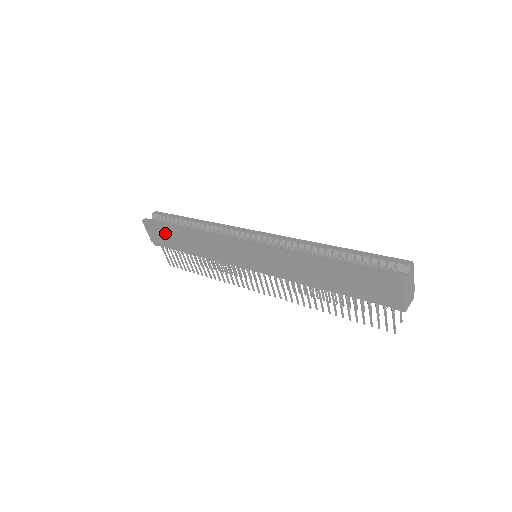
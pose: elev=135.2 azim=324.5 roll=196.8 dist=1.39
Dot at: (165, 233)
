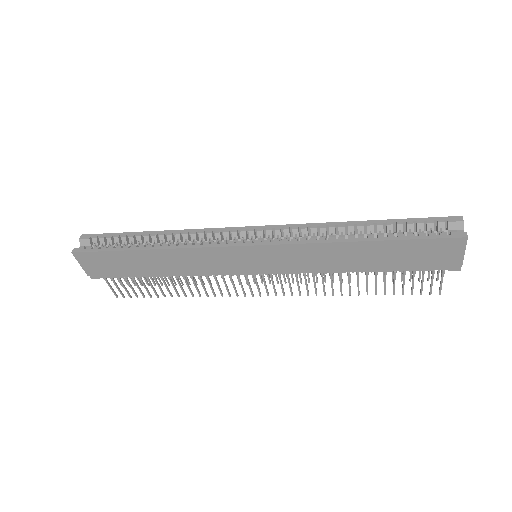
Dot at: (114, 260)
